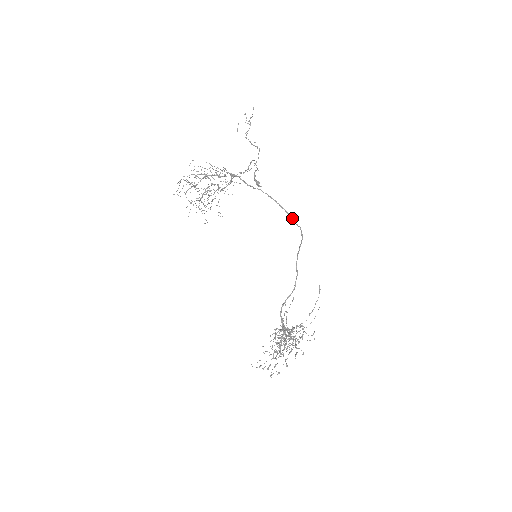
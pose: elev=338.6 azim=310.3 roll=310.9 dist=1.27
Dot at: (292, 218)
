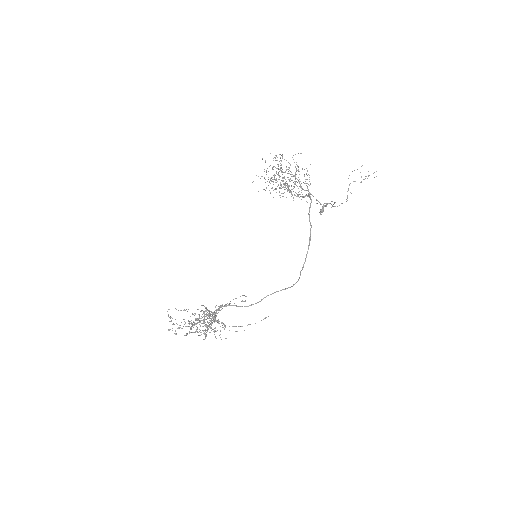
Dot at: occluded
